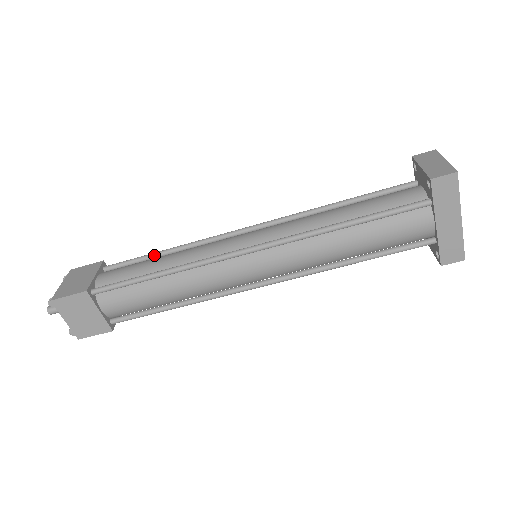
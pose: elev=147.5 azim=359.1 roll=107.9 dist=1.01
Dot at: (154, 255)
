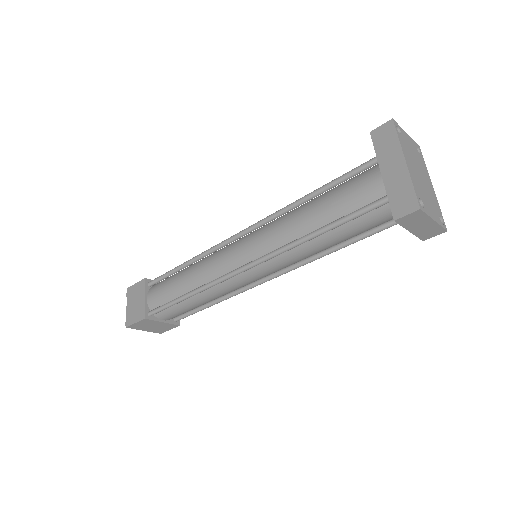
Dot at: occluded
